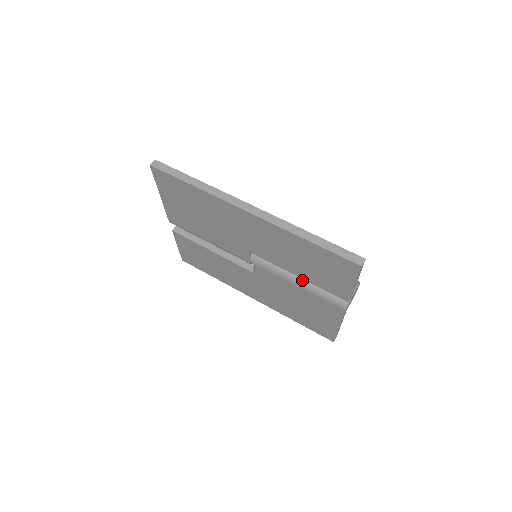
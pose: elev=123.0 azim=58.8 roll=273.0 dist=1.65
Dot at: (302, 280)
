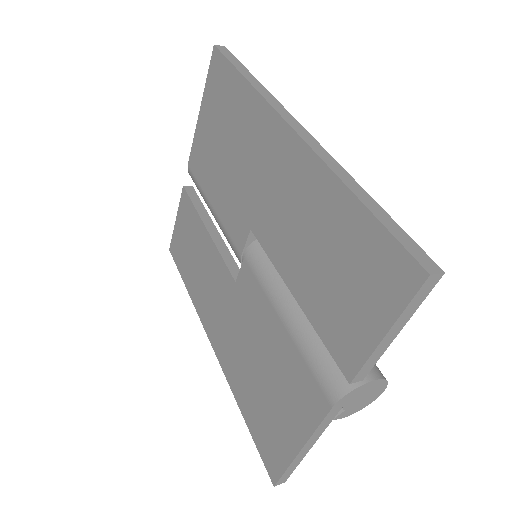
Dot at: (296, 314)
